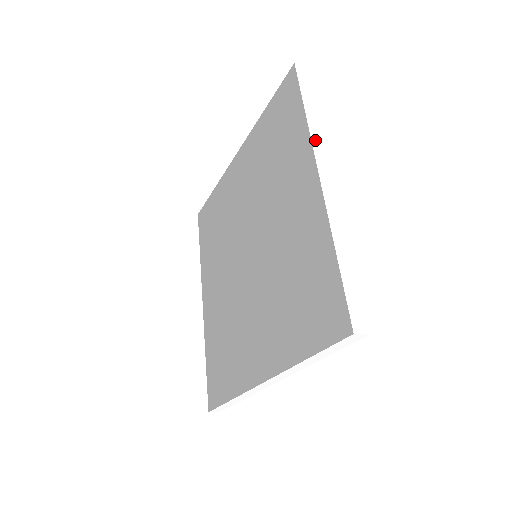
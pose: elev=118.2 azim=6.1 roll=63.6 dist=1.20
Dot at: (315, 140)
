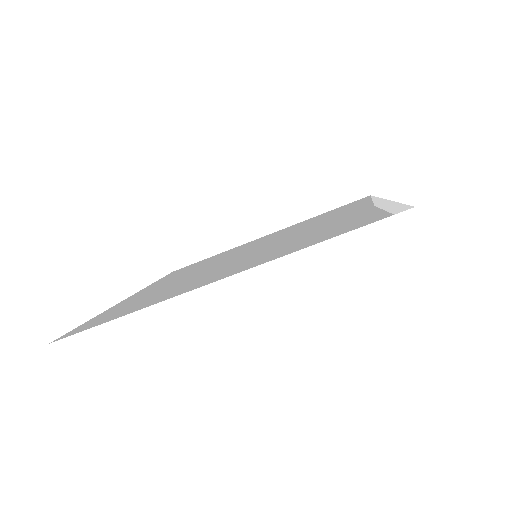
Dot at: (382, 202)
